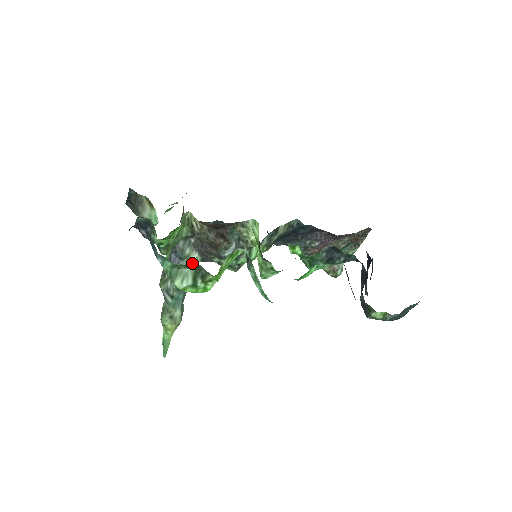
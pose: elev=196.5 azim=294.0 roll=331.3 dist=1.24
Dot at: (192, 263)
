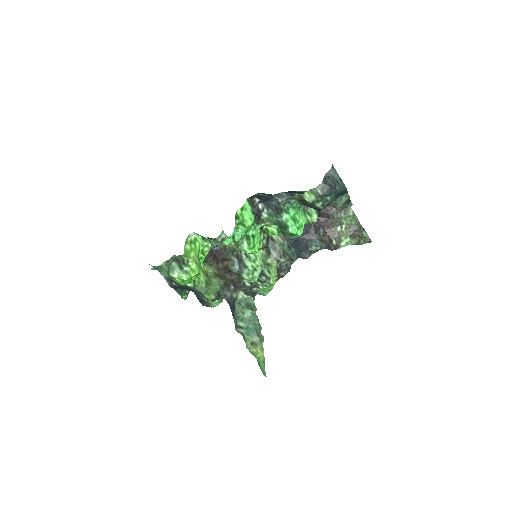
Dot at: (242, 300)
